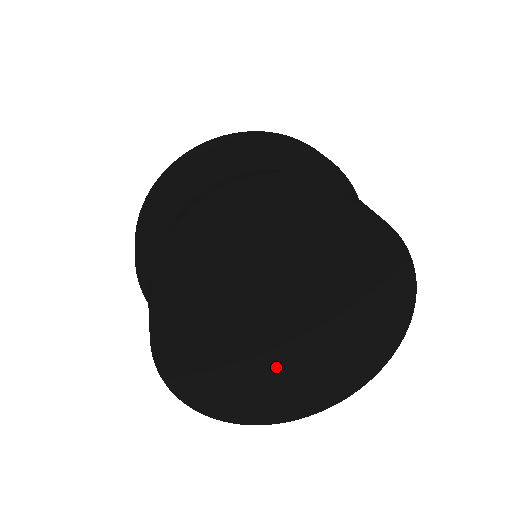
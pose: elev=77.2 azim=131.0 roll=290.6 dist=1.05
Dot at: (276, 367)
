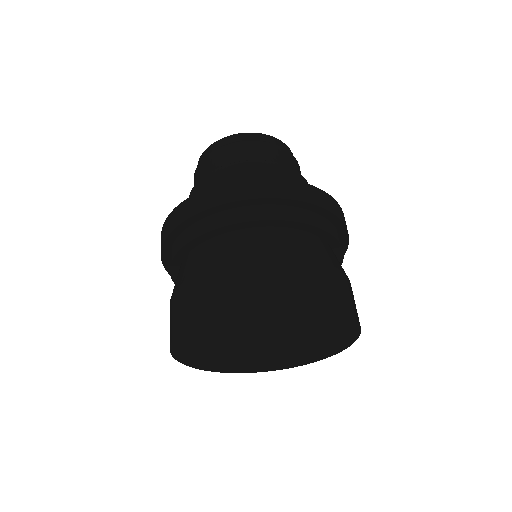
Dot at: (250, 357)
